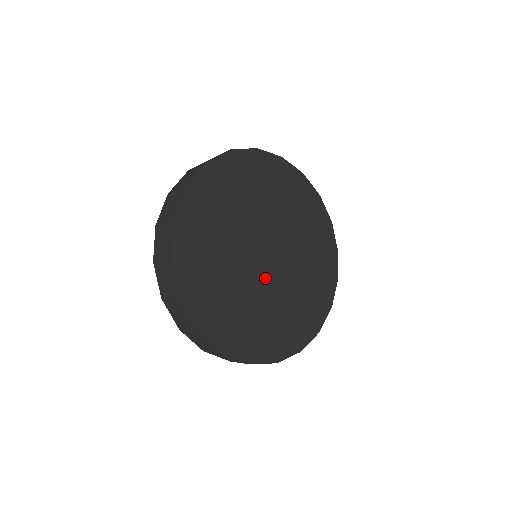
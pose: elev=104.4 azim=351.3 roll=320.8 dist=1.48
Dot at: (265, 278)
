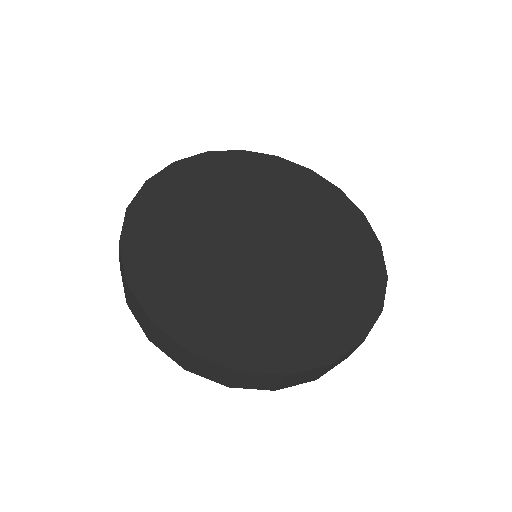
Dot at: (277, 267)
